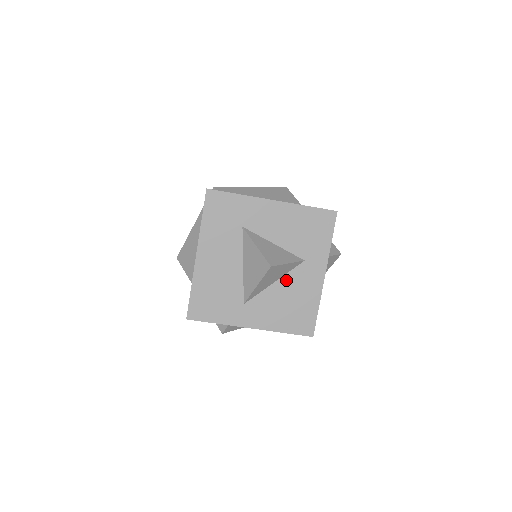
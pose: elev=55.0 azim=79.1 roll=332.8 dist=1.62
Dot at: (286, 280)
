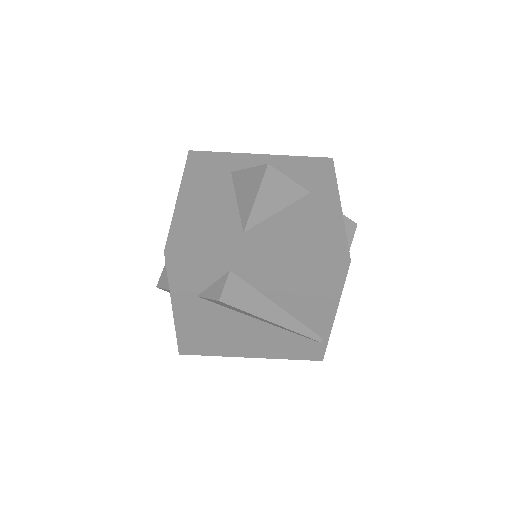
Dot at: (293, 209)
